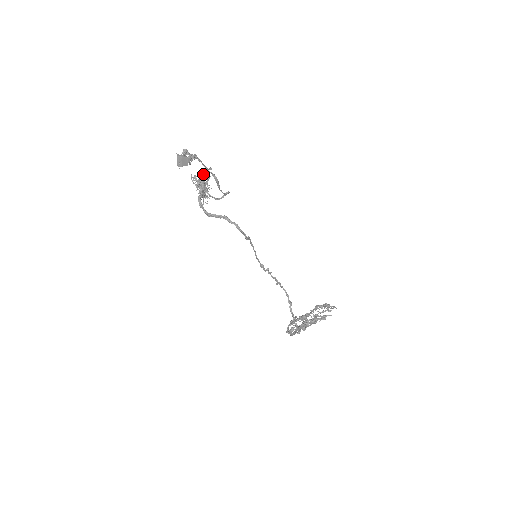
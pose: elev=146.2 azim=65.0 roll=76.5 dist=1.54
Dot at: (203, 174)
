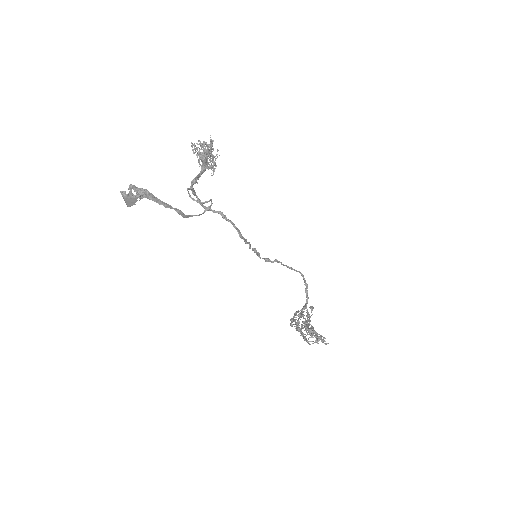
Dot at: (206, 143)
